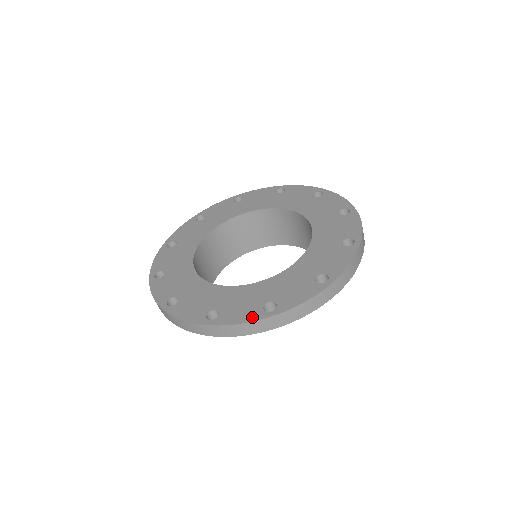
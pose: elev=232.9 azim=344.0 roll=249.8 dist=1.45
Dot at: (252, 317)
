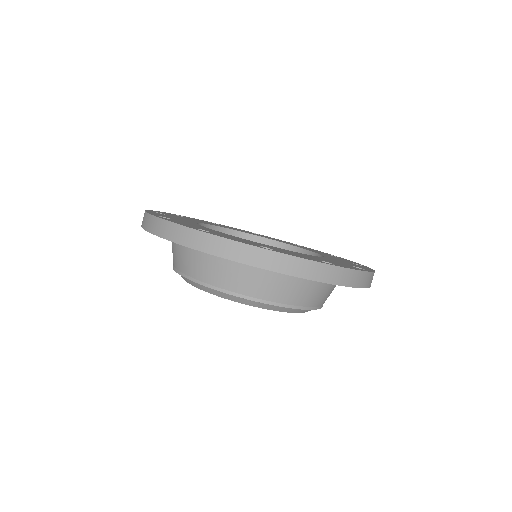
Dot at: occluded
